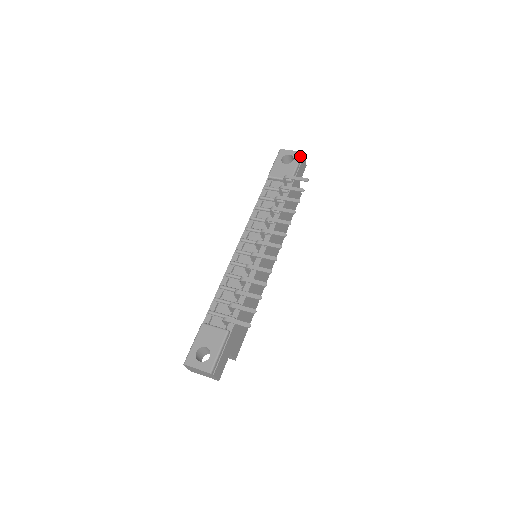
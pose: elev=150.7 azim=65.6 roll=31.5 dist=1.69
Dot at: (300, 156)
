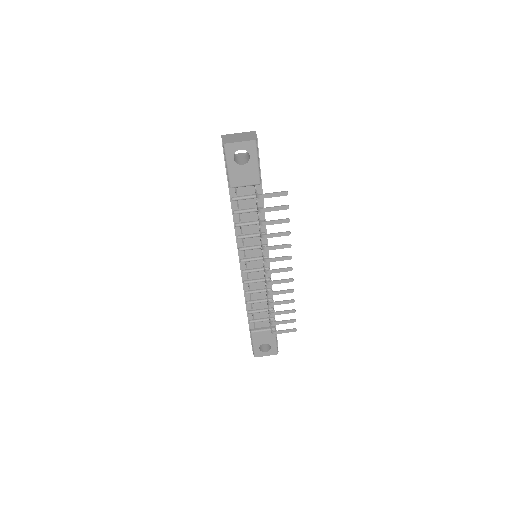
Dot at: (256, 148)
